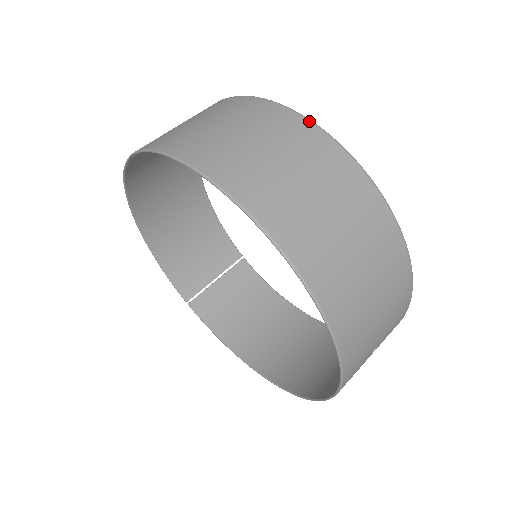
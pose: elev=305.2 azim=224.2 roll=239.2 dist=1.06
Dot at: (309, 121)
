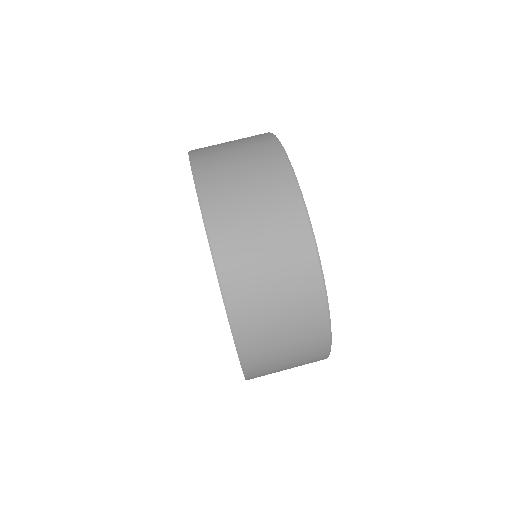
Dot at: (315, 248)
